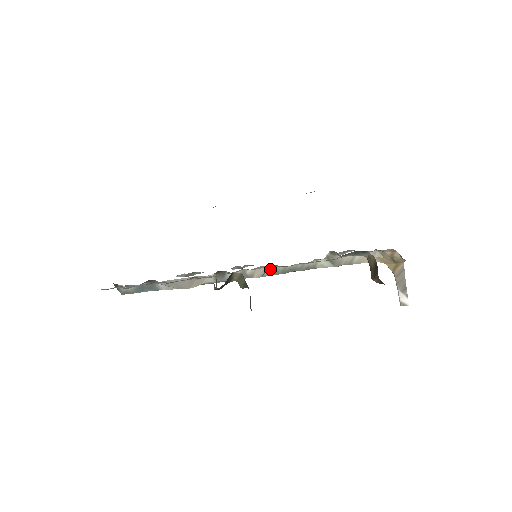
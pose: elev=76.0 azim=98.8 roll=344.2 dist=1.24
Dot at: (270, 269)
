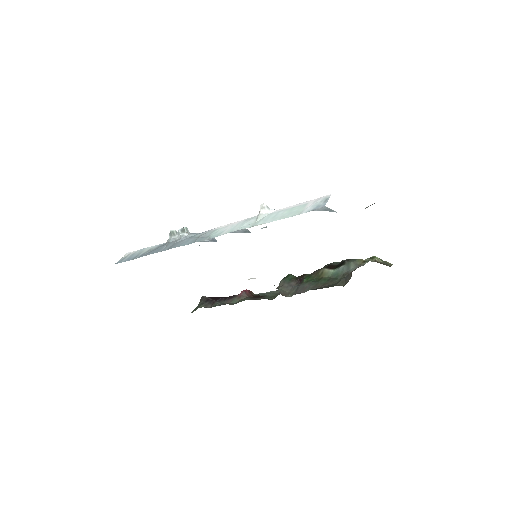
Dot at: occluded
